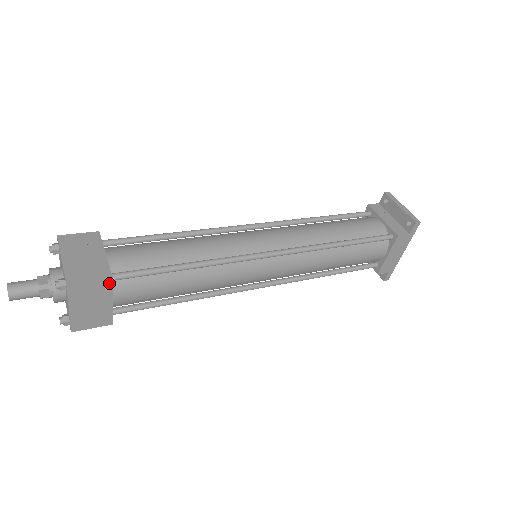
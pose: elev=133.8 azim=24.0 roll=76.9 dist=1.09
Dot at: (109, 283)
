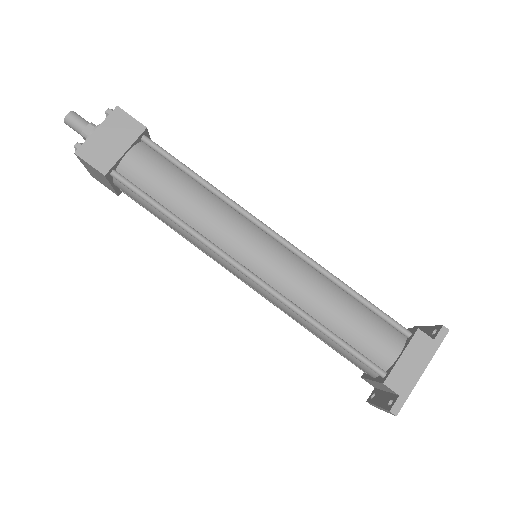
Dot at: (140, 131)
